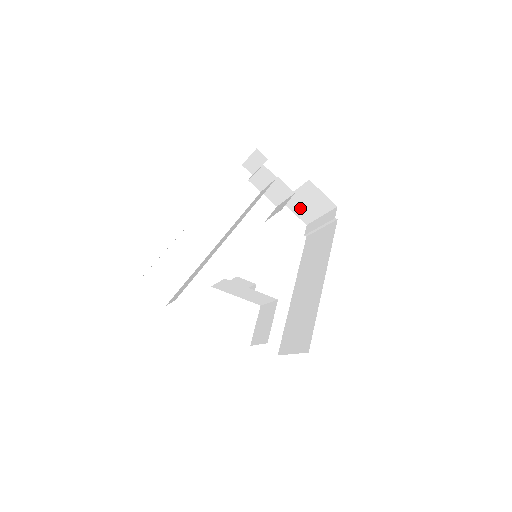
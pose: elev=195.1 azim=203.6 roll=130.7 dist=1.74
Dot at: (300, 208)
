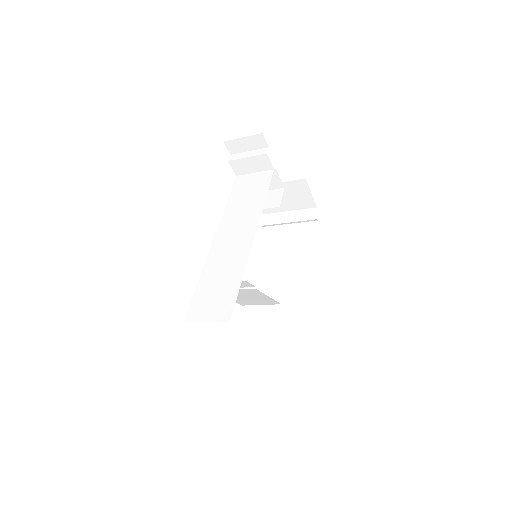
Dot at: occluded
